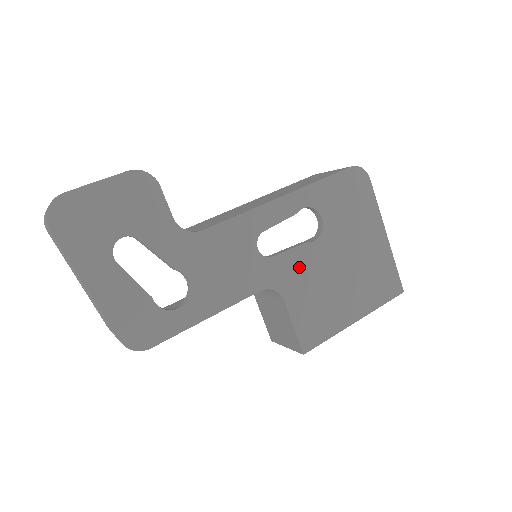
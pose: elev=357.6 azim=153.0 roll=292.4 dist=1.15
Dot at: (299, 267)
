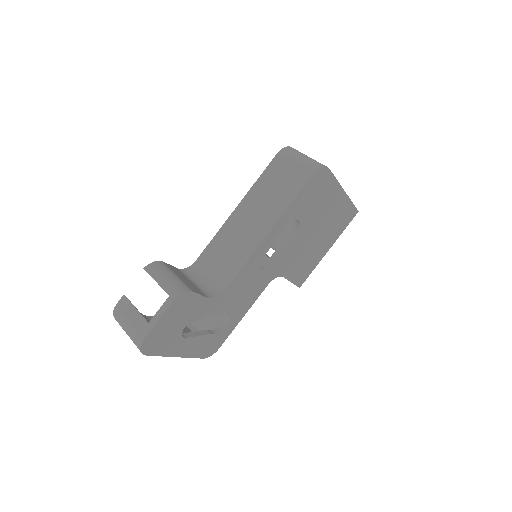
Dot at: (289, 256)
